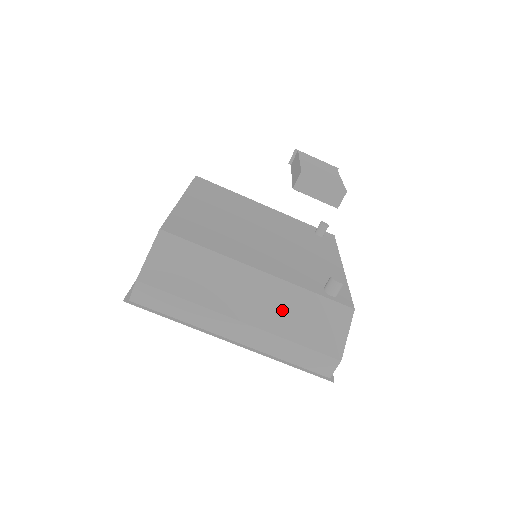
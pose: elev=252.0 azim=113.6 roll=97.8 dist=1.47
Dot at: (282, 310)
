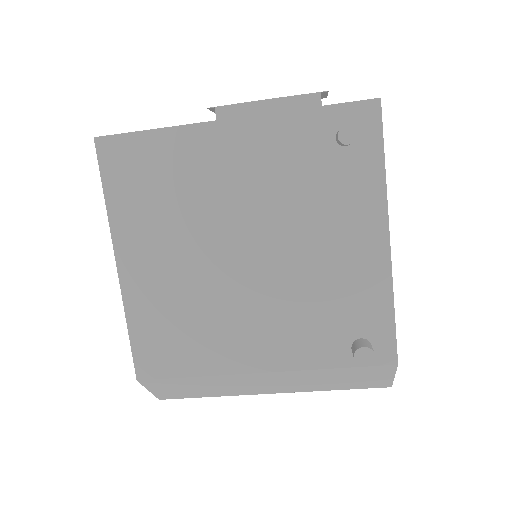
Dot at: (307, 382)
